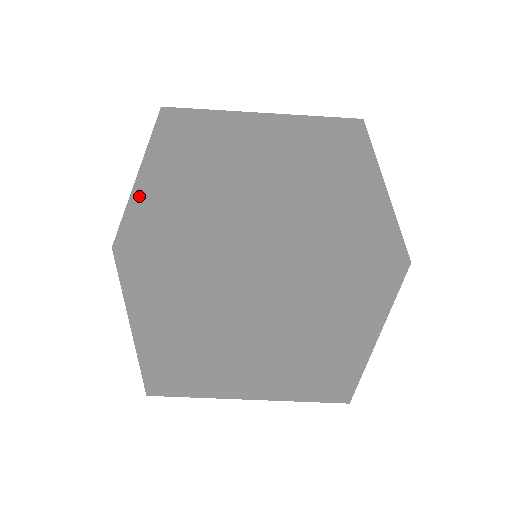
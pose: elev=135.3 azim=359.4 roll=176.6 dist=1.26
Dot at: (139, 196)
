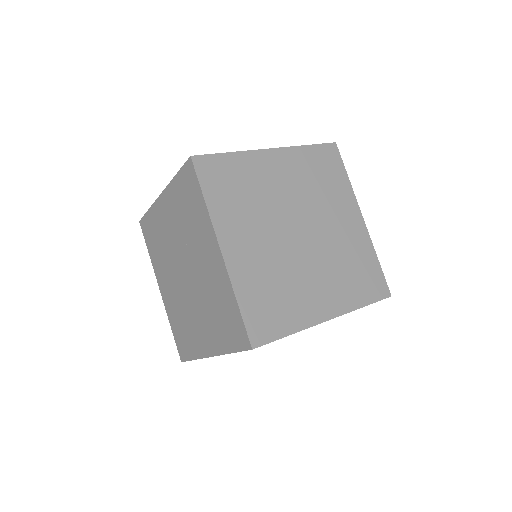
Dot at: (240, 157)
